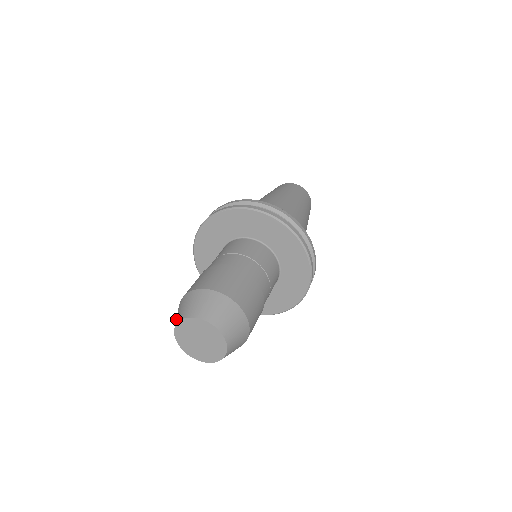
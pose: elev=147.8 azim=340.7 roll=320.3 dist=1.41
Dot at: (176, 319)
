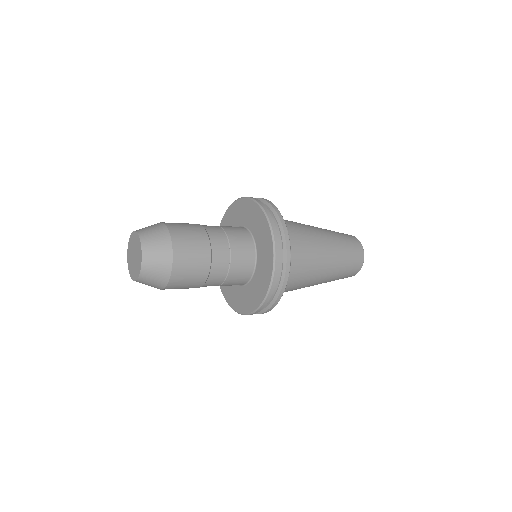
Dot at: occluded
